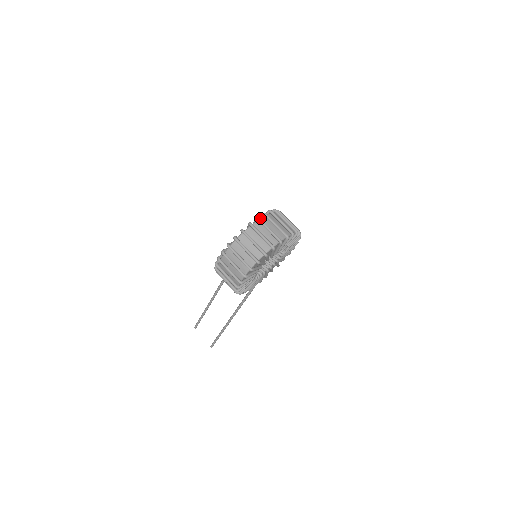
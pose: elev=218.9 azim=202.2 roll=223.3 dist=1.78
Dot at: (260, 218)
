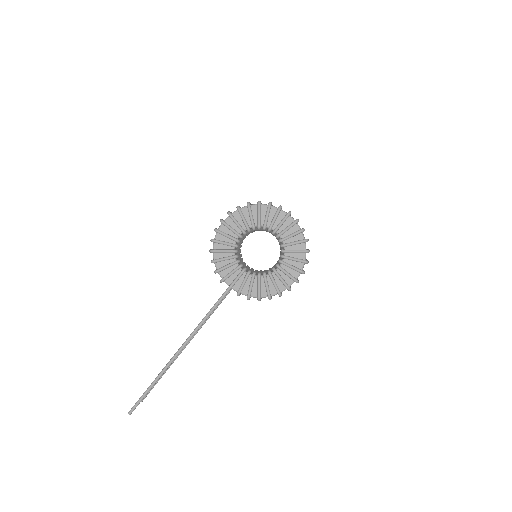
Dot at: occluded
